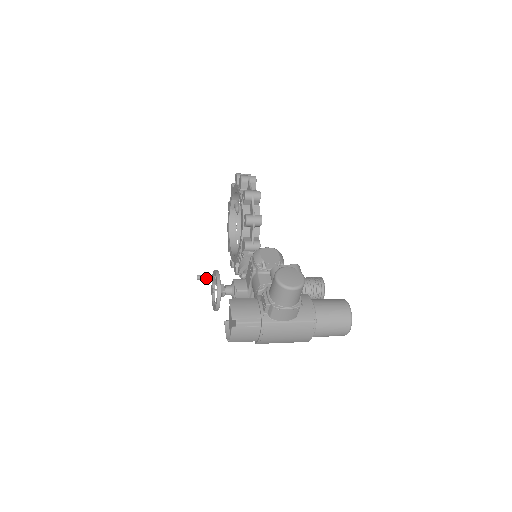
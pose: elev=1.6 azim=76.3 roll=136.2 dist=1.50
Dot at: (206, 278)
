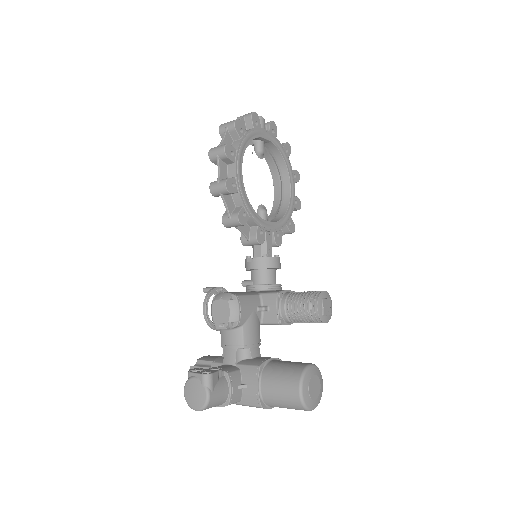
Dot at: occluded
